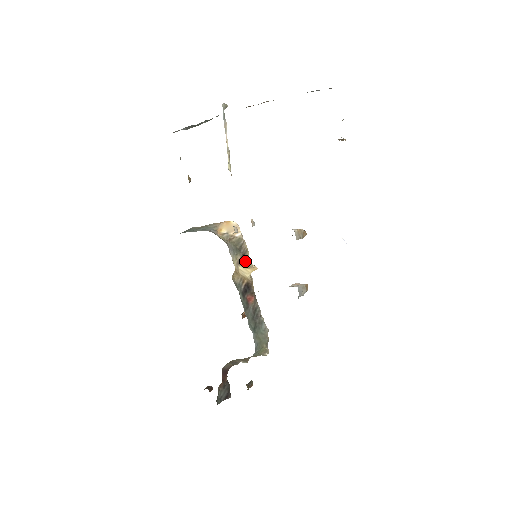
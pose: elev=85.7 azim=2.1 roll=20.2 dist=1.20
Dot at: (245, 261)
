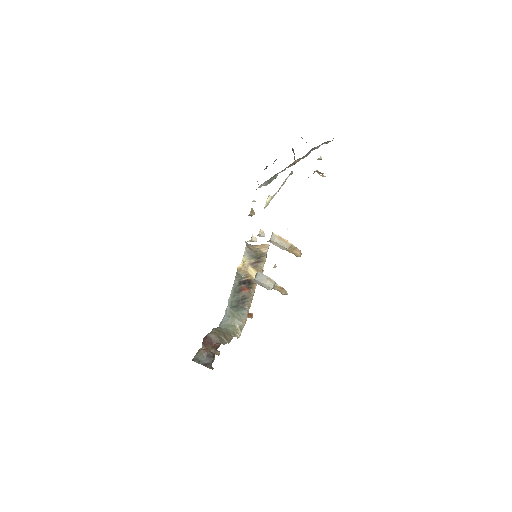
Dot at: (257, 266)
